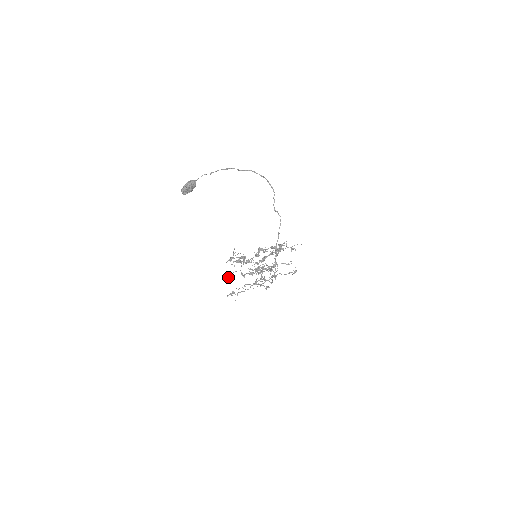
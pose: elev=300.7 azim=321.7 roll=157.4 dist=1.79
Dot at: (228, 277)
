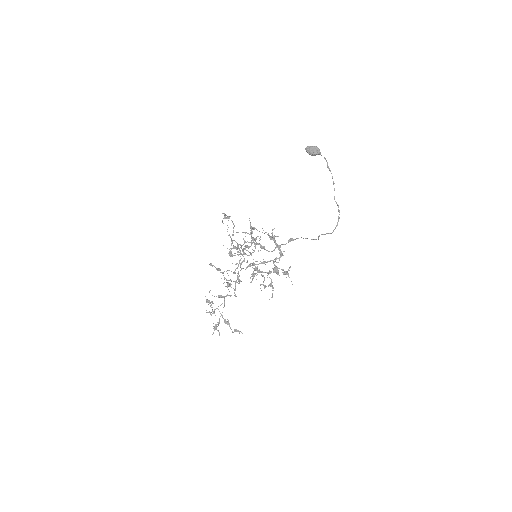
Dot at: occluded
